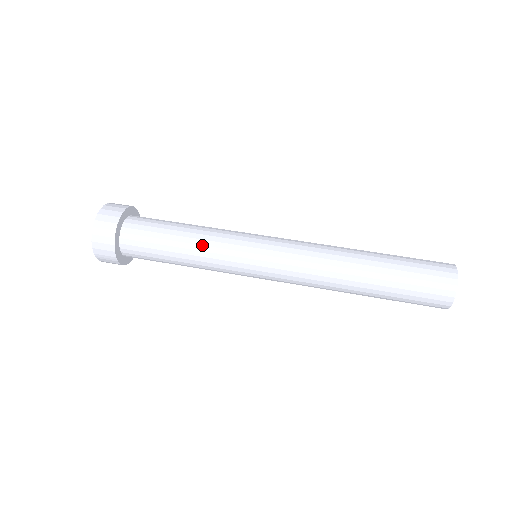
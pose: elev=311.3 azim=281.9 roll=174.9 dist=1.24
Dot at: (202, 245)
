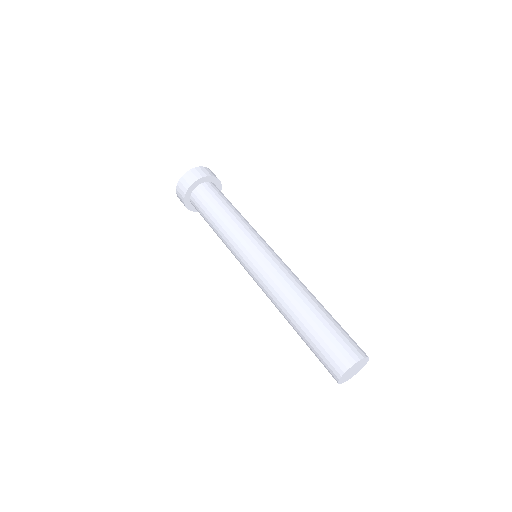
Dot at: (224, 229)
